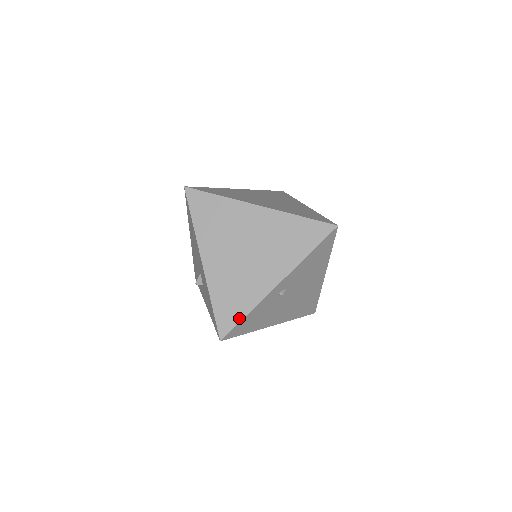
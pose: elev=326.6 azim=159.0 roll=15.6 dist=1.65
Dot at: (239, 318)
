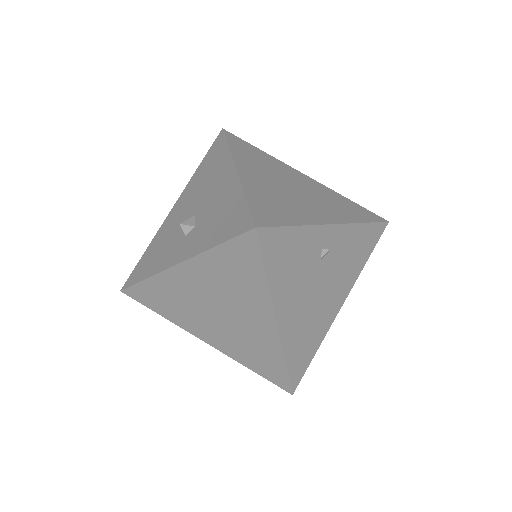
Dot at: (285, 223)
